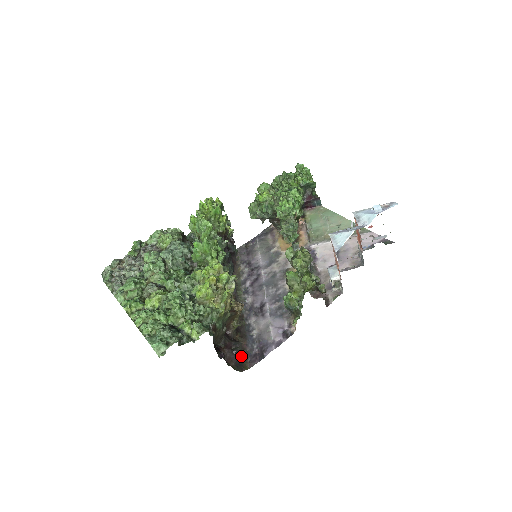
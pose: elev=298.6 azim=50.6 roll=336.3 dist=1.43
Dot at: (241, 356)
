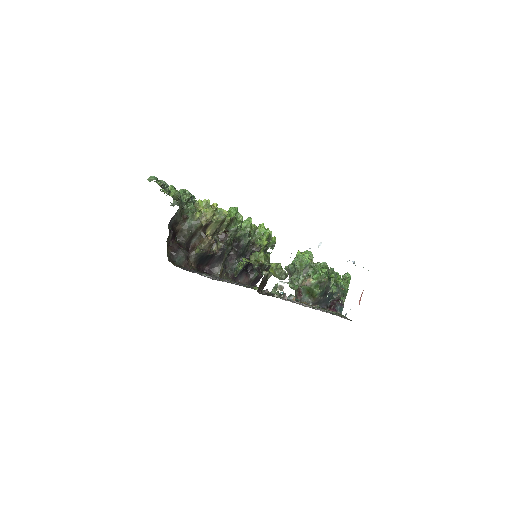
Dot at: (179, 259)
